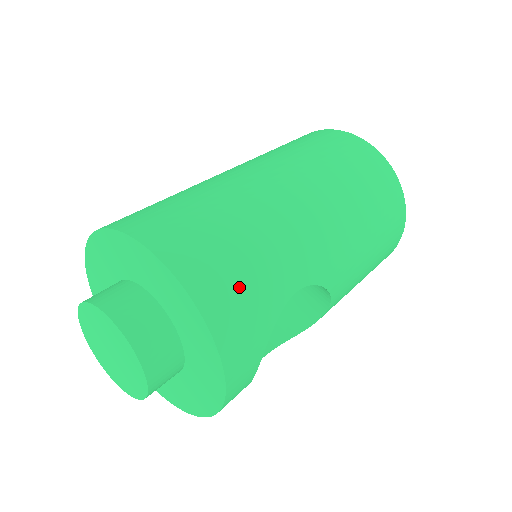
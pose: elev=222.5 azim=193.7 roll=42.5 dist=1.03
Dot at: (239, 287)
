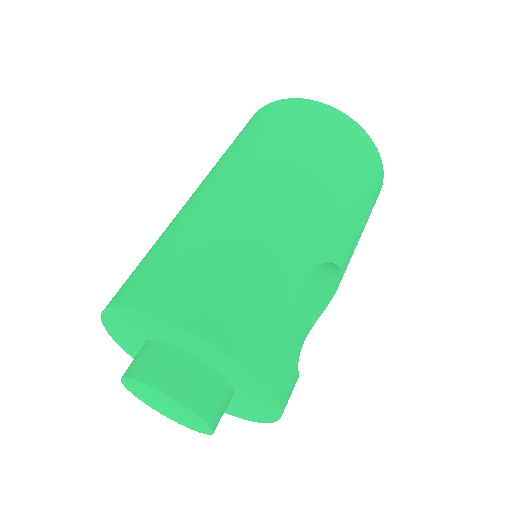
Dot at: (245, 308)
